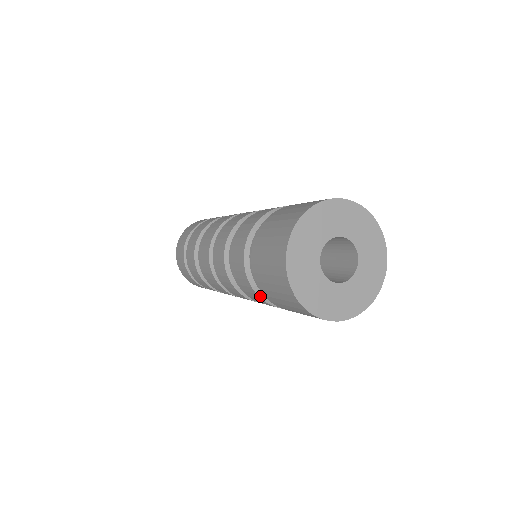
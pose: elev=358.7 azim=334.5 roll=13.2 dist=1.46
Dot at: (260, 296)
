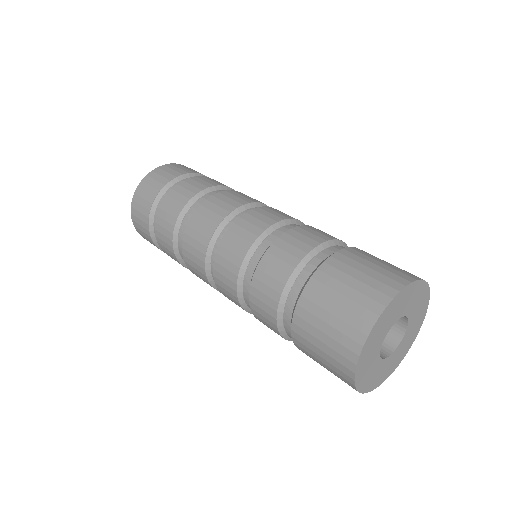
Dot at: occluded
